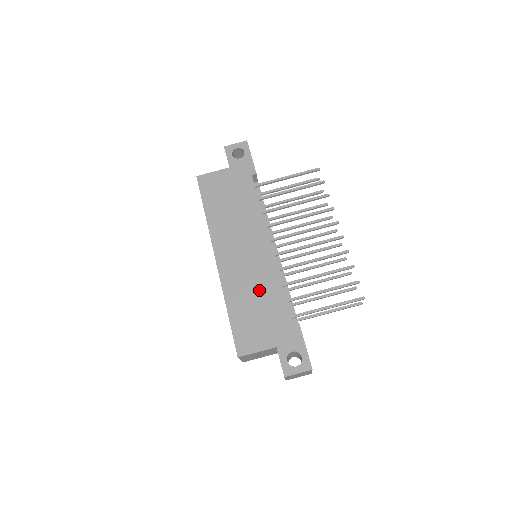
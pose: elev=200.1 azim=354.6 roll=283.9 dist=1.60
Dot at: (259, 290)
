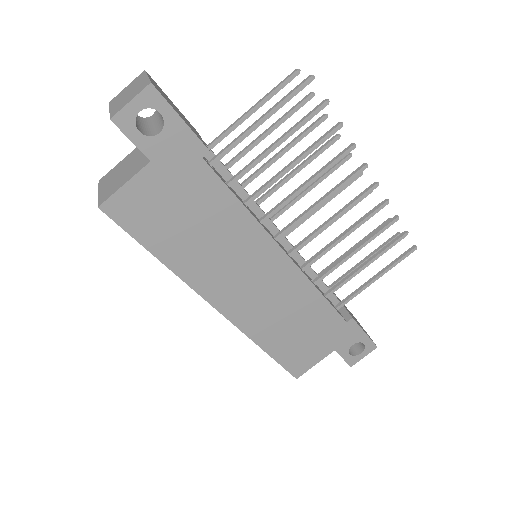
Dot at: (293, 312)
